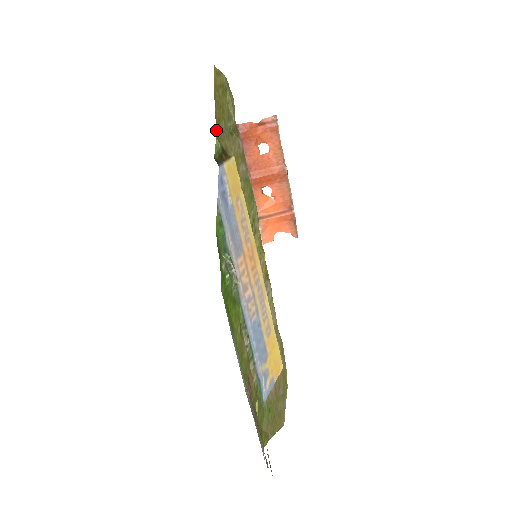
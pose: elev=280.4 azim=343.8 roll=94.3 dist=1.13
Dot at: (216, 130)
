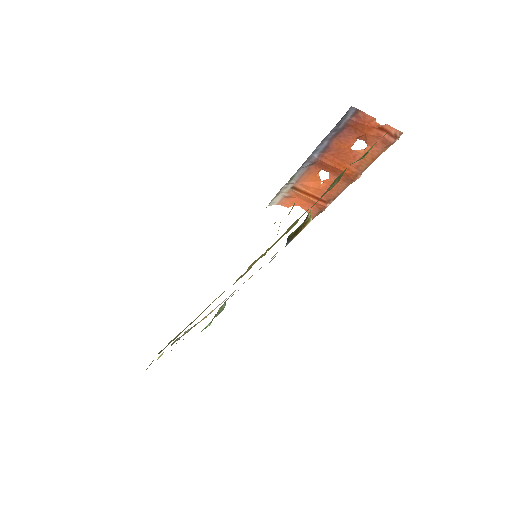
Dot at: occluded
